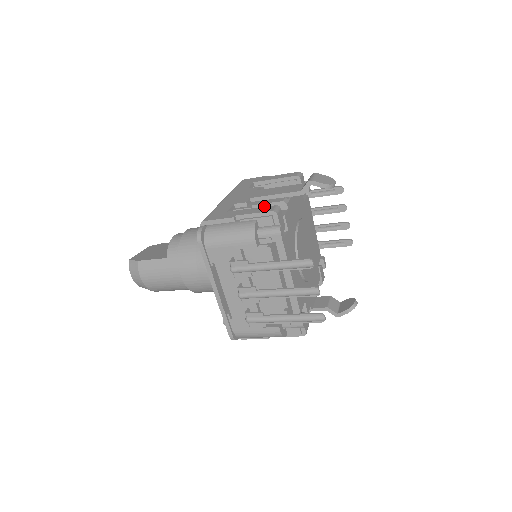
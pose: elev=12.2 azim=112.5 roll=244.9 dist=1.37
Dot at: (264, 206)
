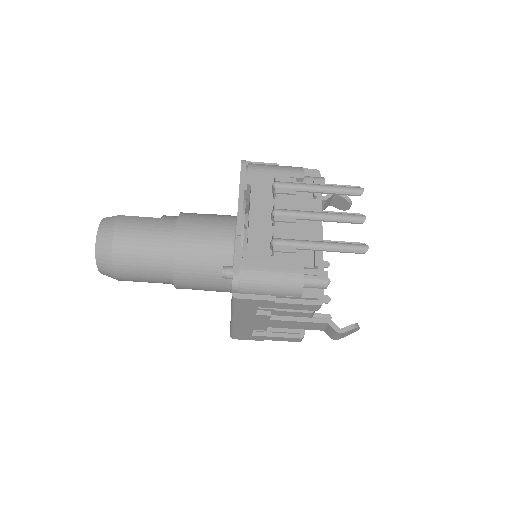
Dot at: occluded
